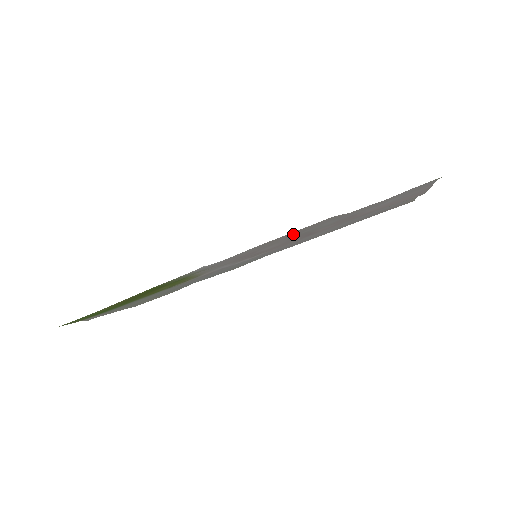
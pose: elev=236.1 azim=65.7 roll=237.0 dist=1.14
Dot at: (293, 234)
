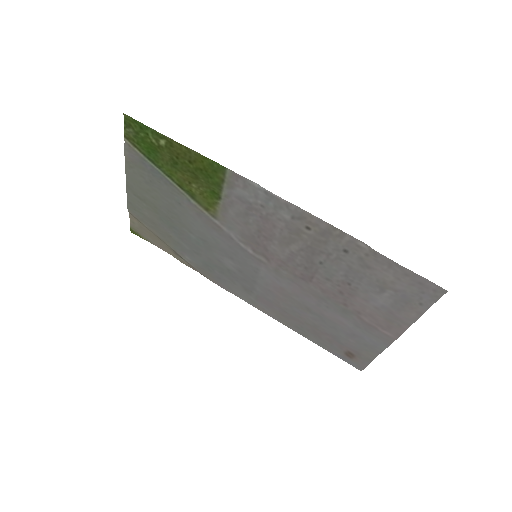
Dot at: (317, 243)
